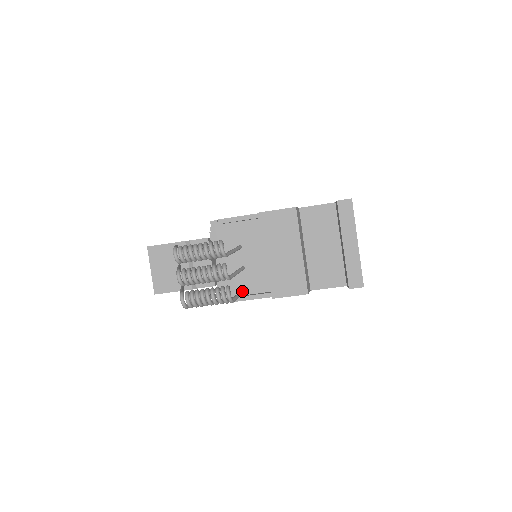
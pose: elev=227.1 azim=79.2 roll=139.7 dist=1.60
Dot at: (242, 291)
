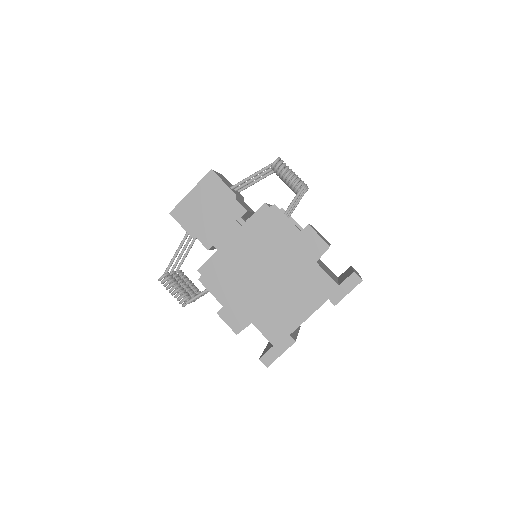
Dot at: occluded
